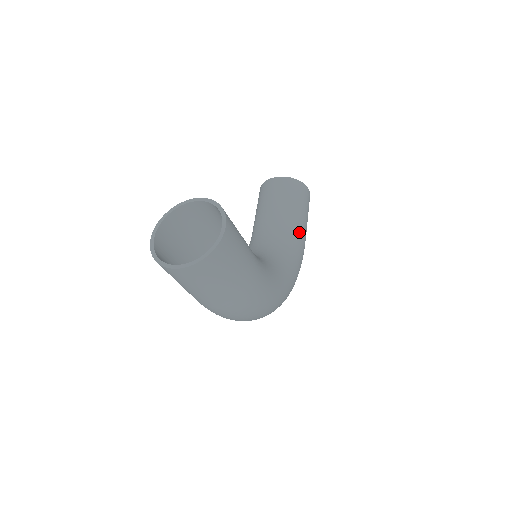
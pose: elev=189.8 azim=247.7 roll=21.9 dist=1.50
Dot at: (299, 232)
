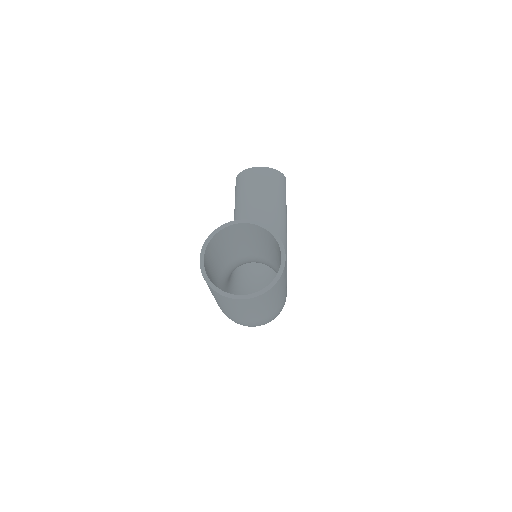
Dot at: (284, 226)
